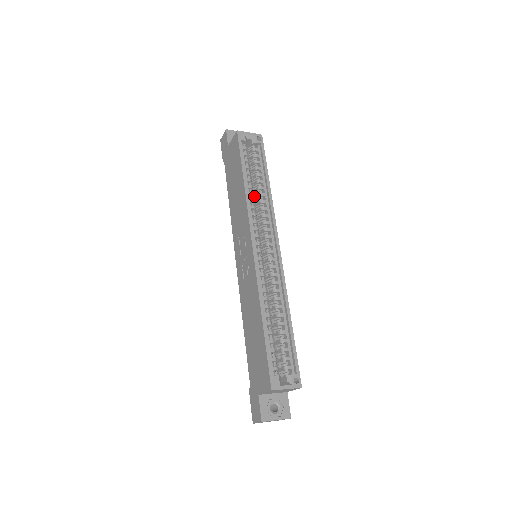
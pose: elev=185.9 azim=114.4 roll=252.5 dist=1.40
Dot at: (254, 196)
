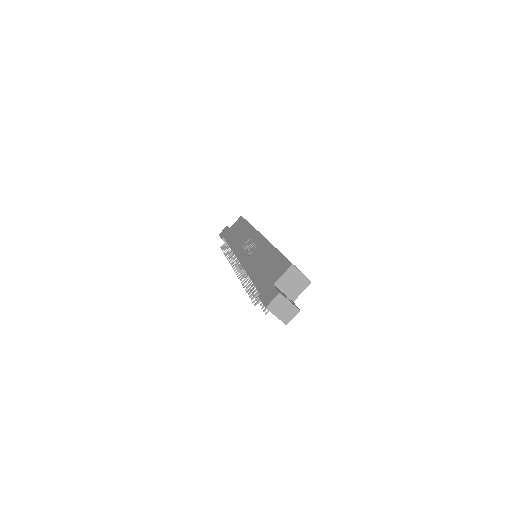
Dot at: occluded
